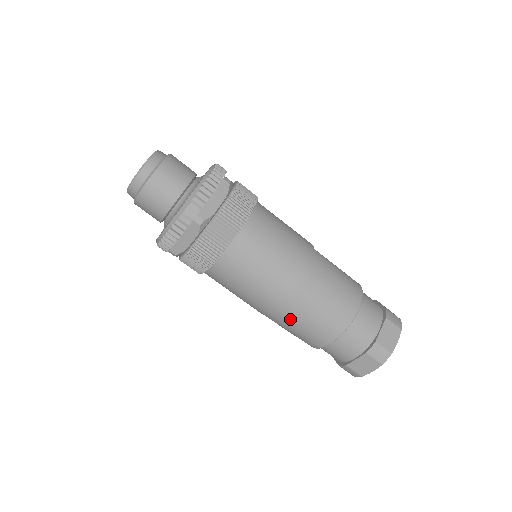
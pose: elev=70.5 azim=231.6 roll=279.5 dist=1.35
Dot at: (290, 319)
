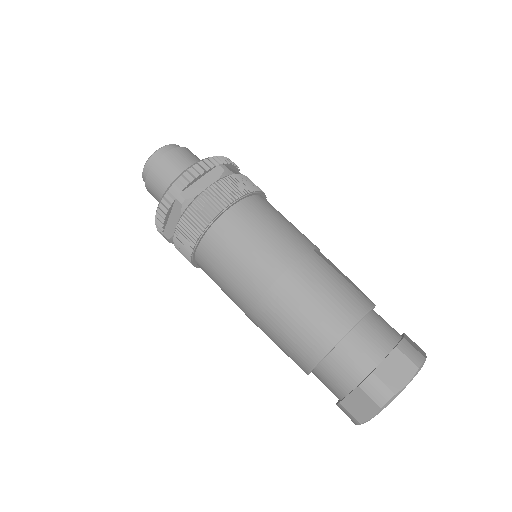
Dot at: (270, 324)
